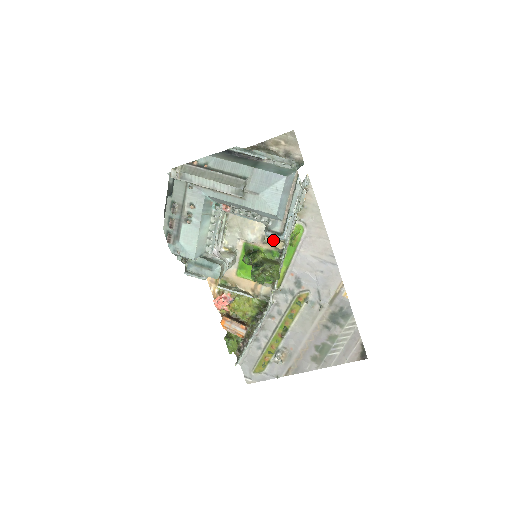
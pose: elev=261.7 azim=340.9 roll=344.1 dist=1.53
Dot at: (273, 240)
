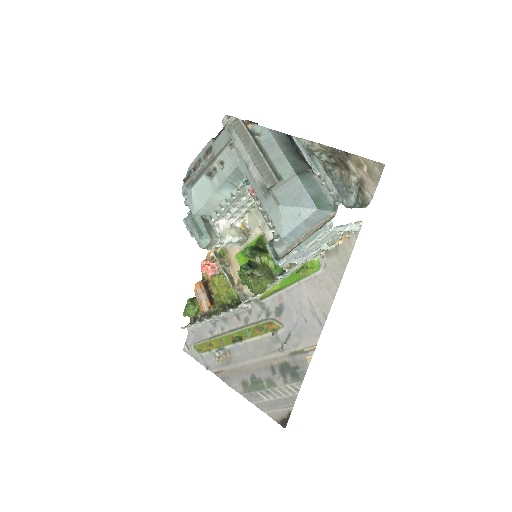
Dot at: occluded
